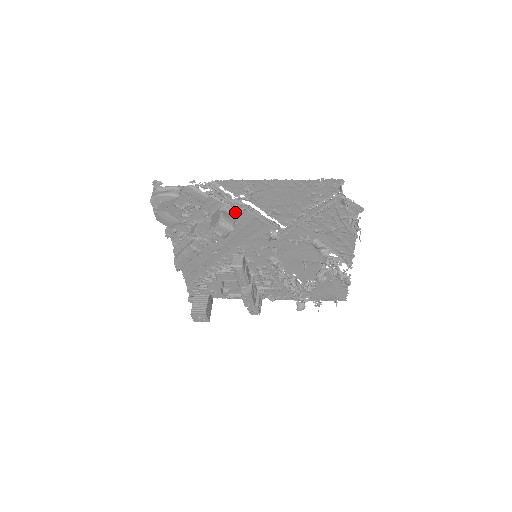
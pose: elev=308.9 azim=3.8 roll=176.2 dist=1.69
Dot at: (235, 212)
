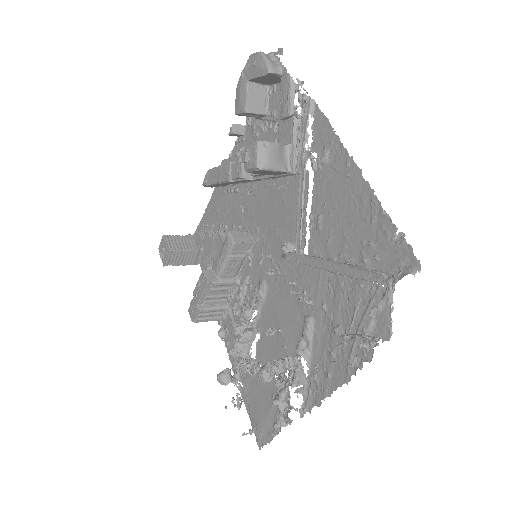
Dot at: (292, 169)
